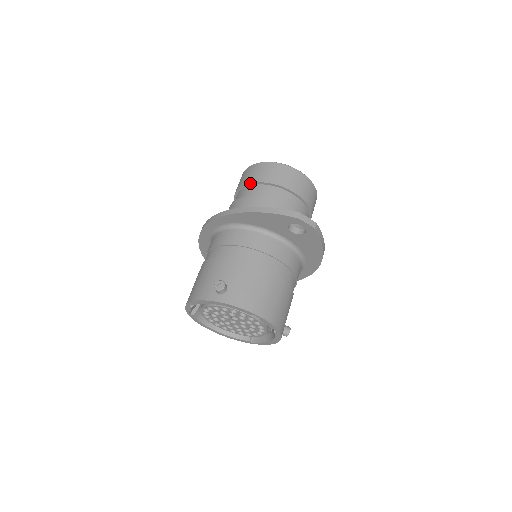
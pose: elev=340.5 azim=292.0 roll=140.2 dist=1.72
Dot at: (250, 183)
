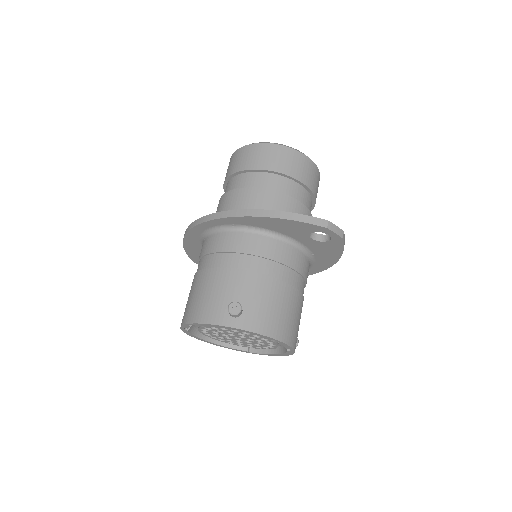
Dot at: (251, 169)
